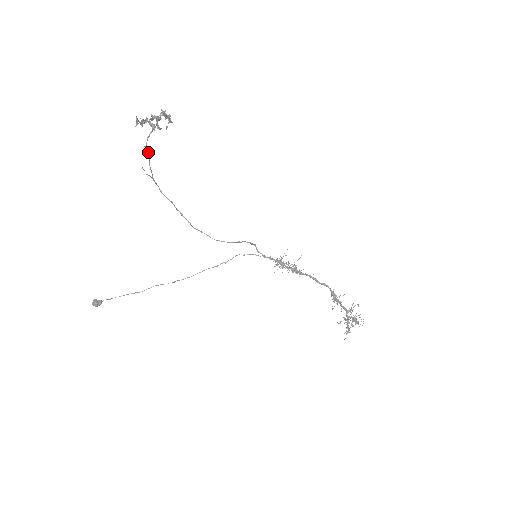
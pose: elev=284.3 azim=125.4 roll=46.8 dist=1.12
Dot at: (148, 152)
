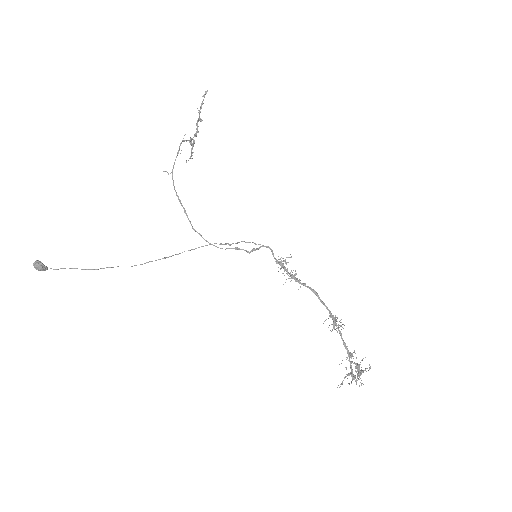
Dot at: (179, 149)
